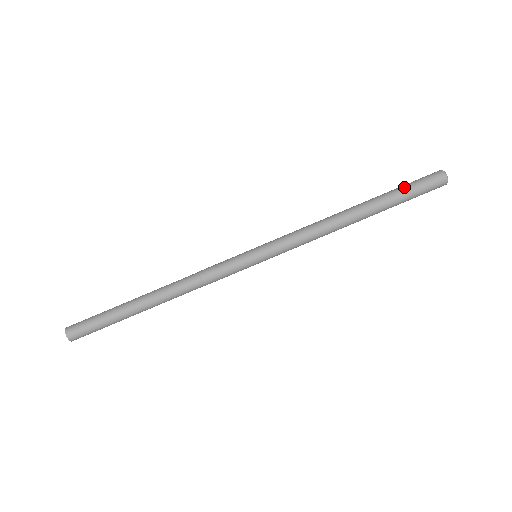
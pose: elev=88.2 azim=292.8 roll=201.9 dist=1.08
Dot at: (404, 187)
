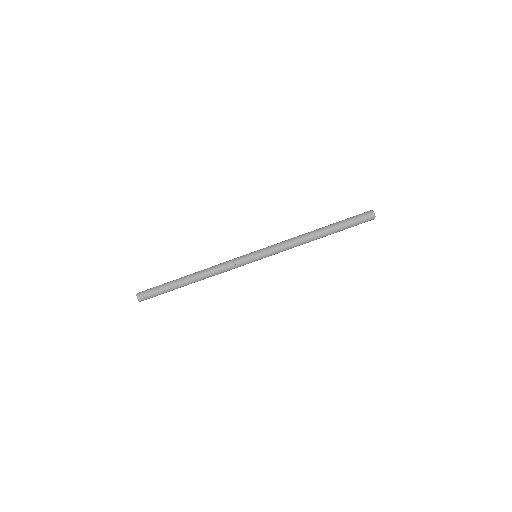
Dot at: (350, 222)
